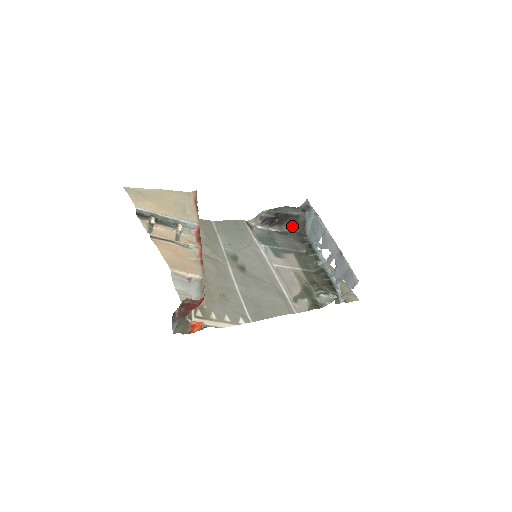
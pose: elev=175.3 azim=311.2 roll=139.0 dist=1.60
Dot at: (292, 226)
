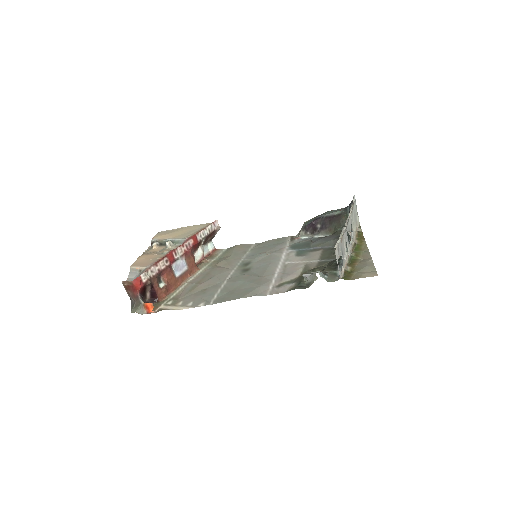
Dot at: (336, 226)
